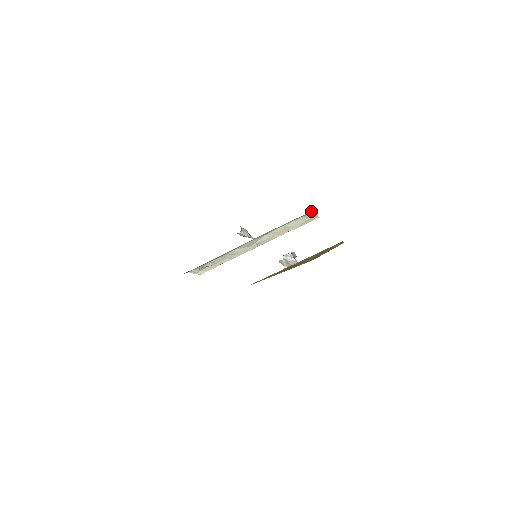
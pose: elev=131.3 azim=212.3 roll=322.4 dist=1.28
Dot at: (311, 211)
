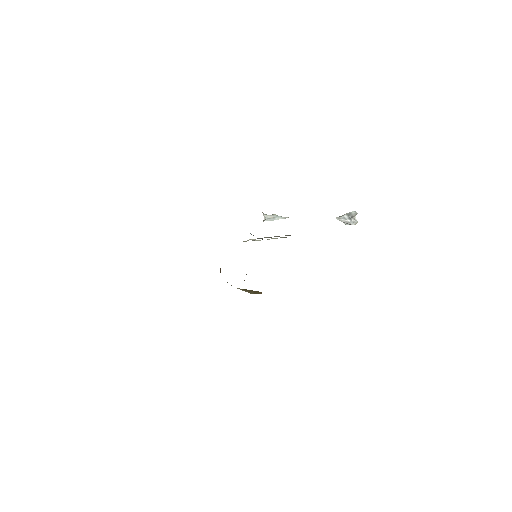
Dot at: occluded
